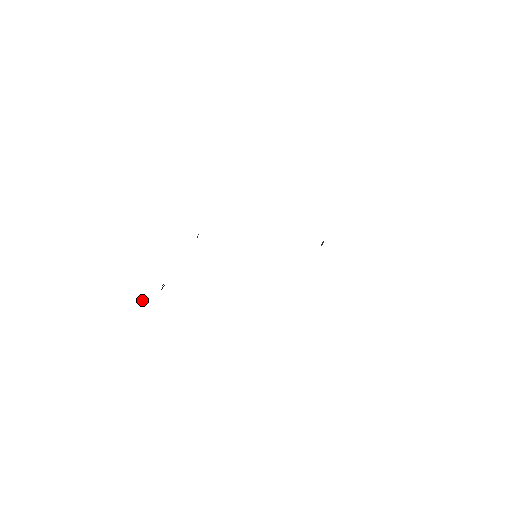
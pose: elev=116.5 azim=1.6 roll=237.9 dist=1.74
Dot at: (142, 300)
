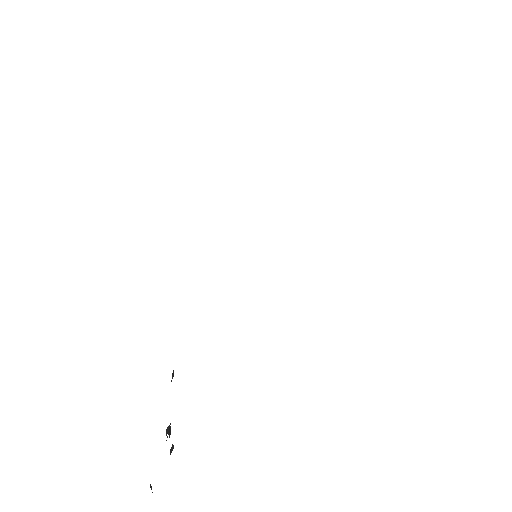
Dot at: occluded
